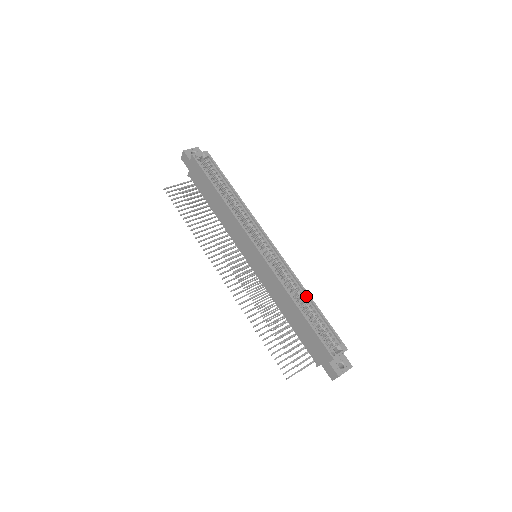
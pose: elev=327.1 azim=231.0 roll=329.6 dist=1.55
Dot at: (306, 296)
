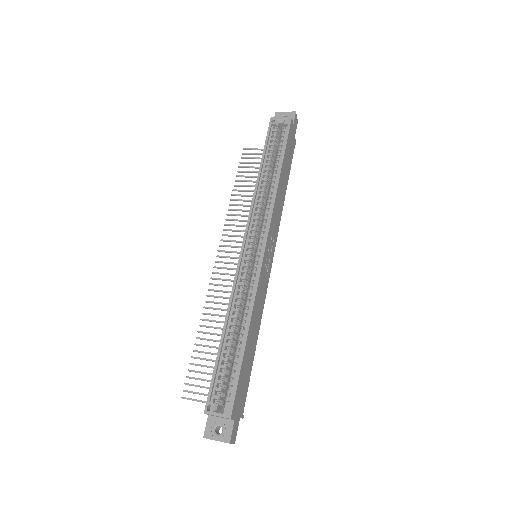
Dot at: (247, 328)
